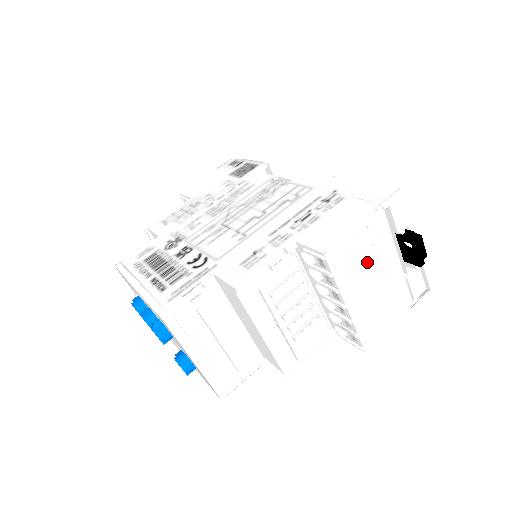
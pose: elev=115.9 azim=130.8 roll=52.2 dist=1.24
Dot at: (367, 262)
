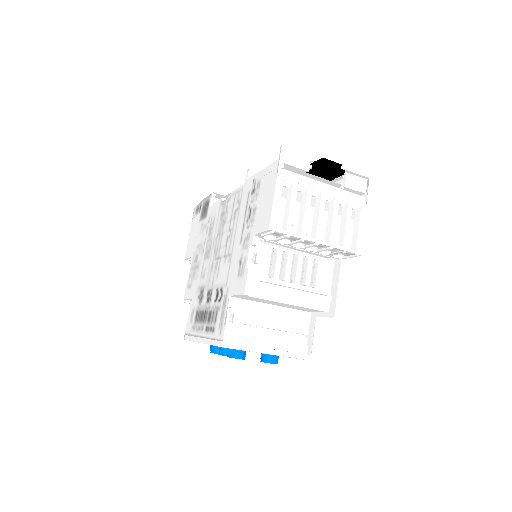
Dot at: (304, 206)
